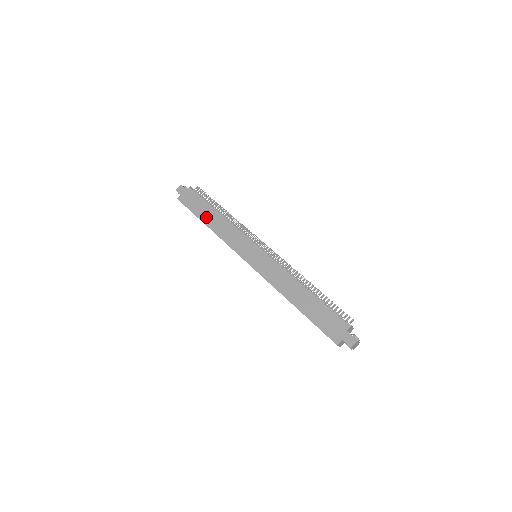
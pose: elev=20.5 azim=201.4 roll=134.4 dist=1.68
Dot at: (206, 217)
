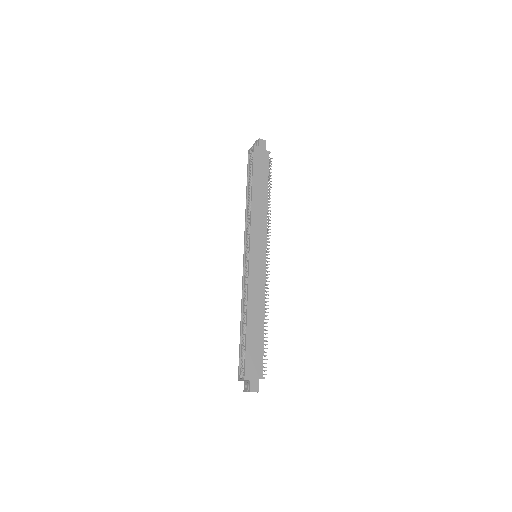
Dot at: (258, 186)
